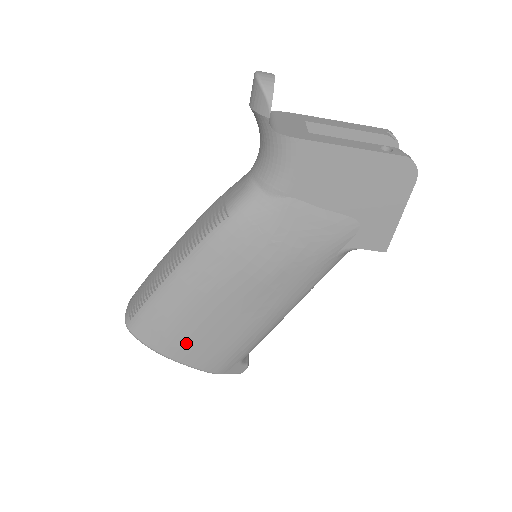
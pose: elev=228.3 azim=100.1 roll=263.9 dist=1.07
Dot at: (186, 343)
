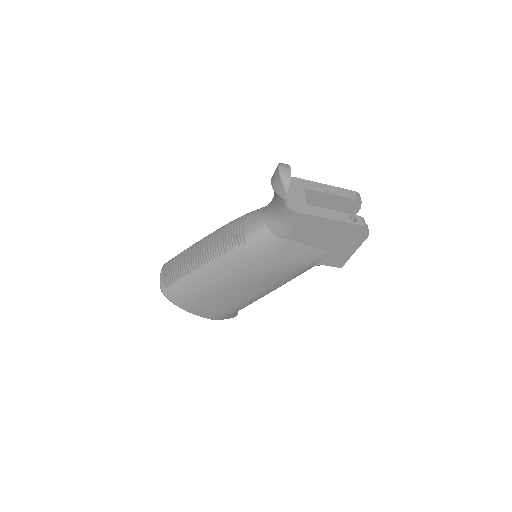
Dot at: (203, 305)
